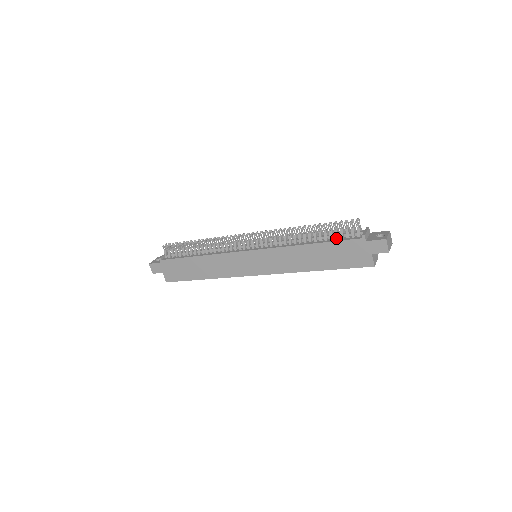
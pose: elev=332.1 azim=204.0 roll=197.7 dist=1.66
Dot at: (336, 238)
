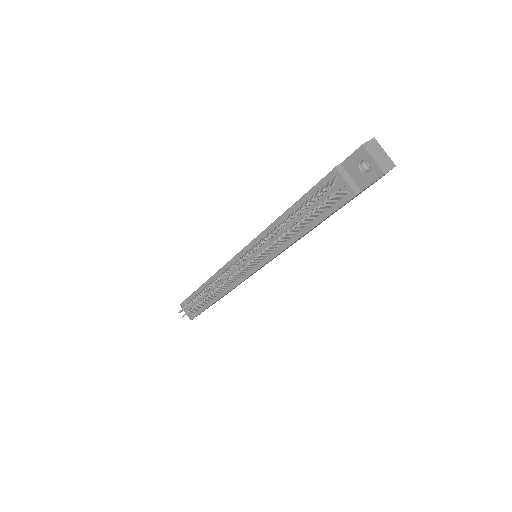
Dot at: (322, 212)
